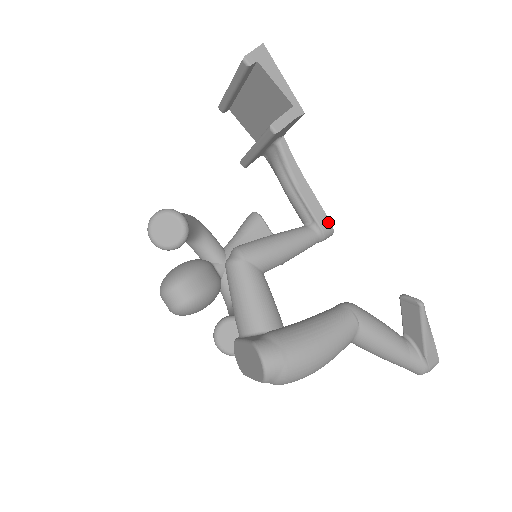
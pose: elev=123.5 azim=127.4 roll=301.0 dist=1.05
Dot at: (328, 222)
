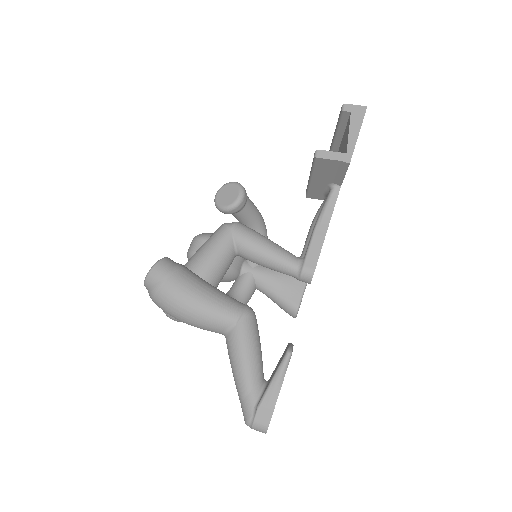
Dot at: (313, 267)
